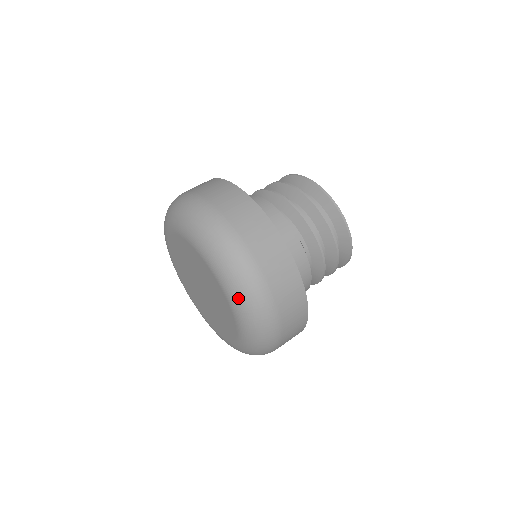
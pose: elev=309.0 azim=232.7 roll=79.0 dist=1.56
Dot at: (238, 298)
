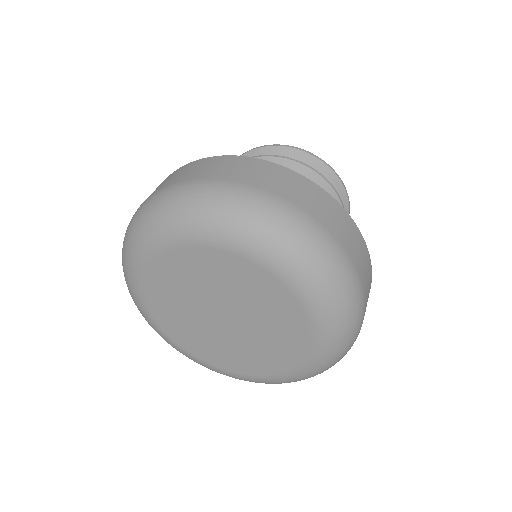
Dot at: (336, 335)
